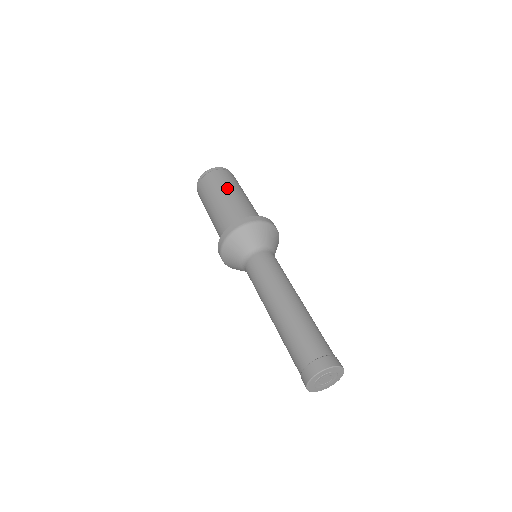
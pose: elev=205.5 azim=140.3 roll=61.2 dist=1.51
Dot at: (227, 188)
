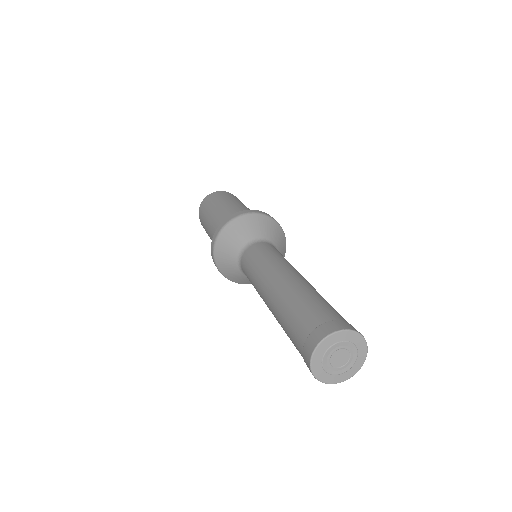
Dot at: (214, 208)
